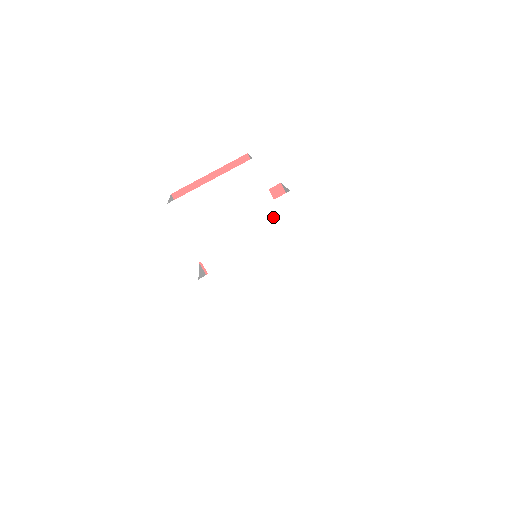
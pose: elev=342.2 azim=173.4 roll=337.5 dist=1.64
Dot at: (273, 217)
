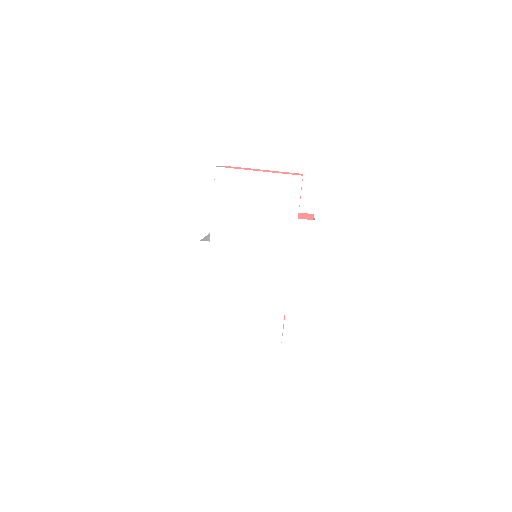
Dot at: (288, 232)
